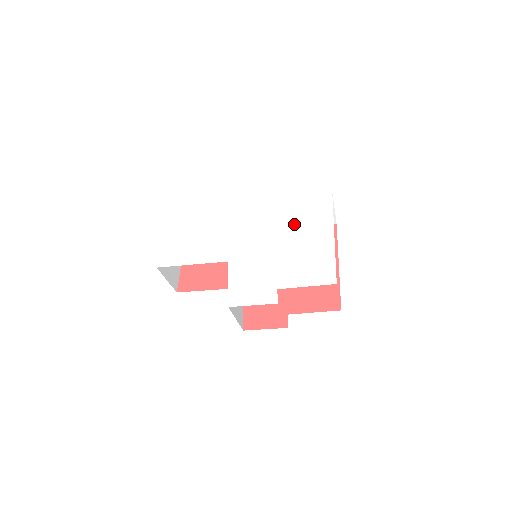
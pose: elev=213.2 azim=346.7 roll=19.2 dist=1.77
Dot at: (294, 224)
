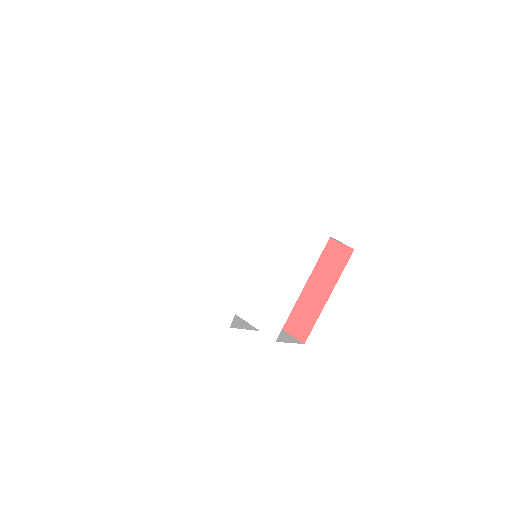
Dot at: (280, 255)
